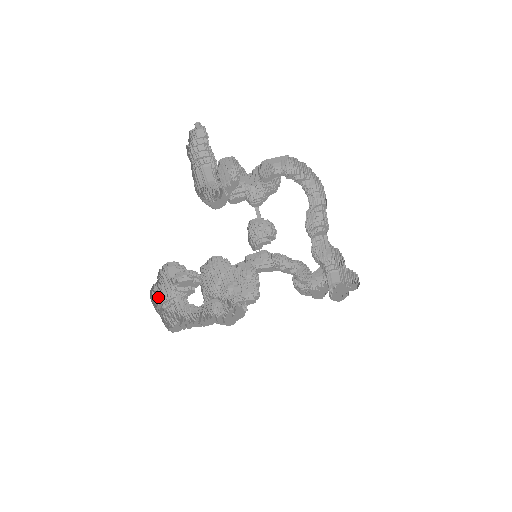
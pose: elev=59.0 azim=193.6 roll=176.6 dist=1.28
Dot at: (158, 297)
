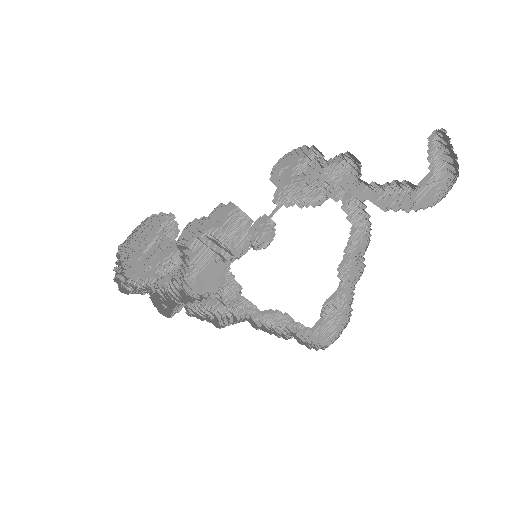
Dot at: (181, 234)
